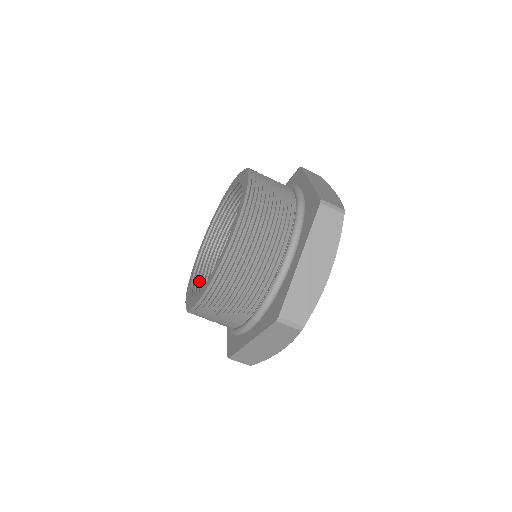
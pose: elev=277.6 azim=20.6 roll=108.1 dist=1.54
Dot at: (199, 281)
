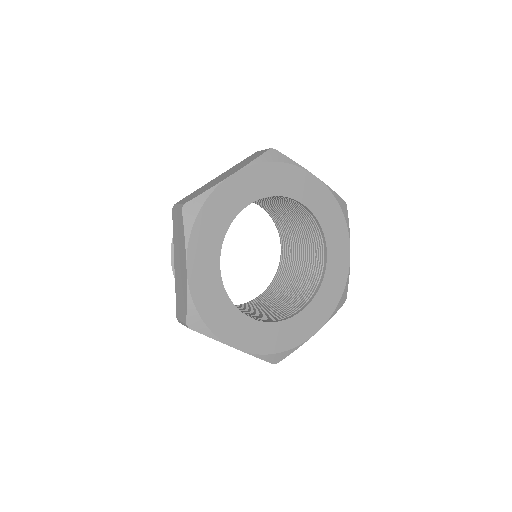
Dot at: occluded
